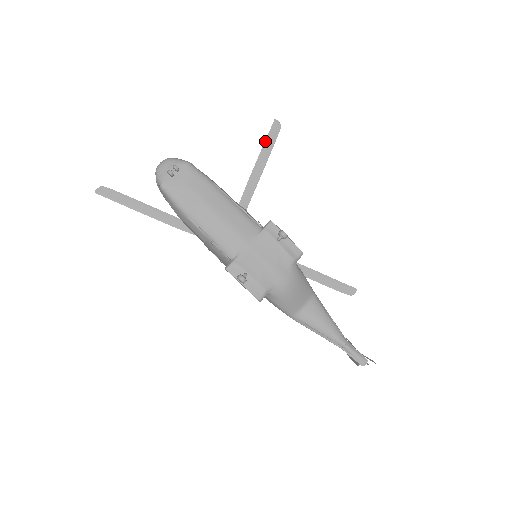
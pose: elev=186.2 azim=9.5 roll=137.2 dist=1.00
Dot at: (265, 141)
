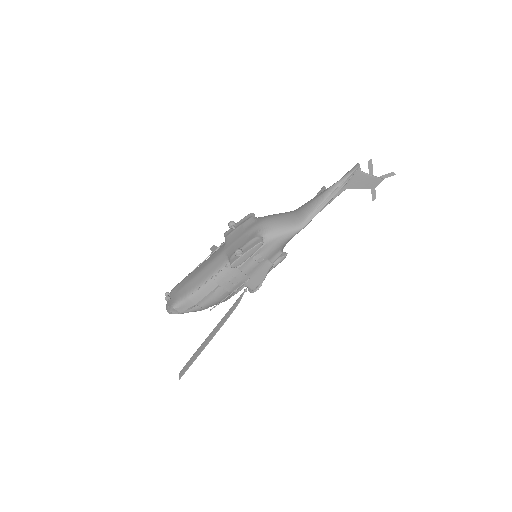
Dot at: occluded
